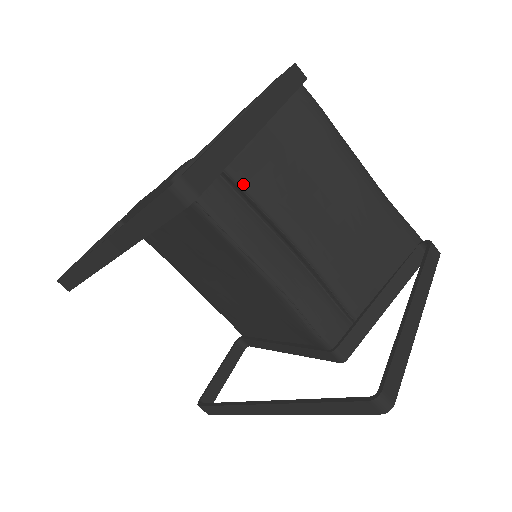
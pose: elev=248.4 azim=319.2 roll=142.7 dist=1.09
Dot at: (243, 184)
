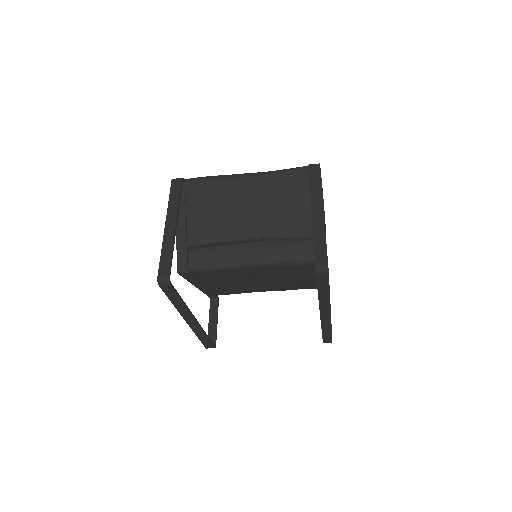
Dot at: (205, 242)
